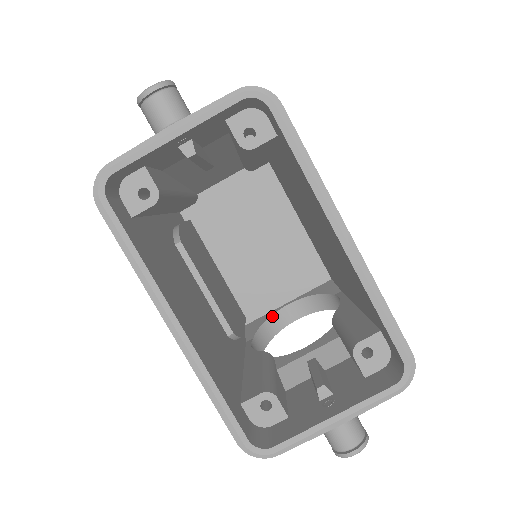
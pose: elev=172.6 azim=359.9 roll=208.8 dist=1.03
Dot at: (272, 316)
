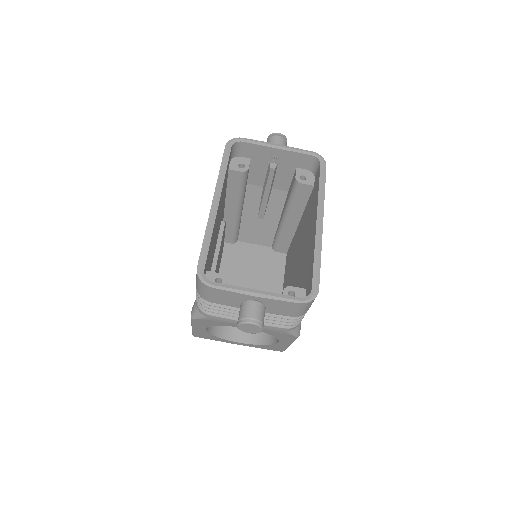
Dot at: (227, 326)
